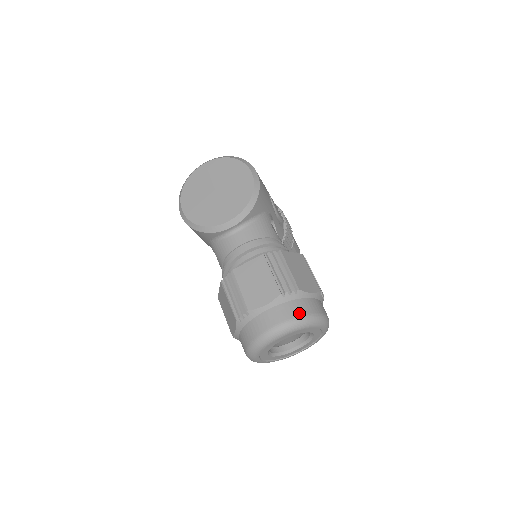
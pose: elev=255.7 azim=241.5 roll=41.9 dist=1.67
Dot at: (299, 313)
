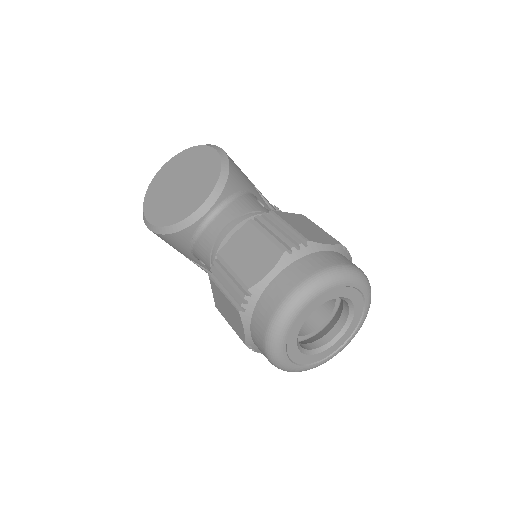
Dot at: (318, 267)
